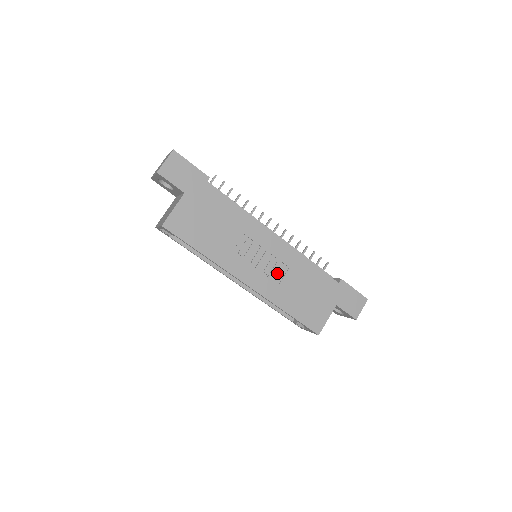
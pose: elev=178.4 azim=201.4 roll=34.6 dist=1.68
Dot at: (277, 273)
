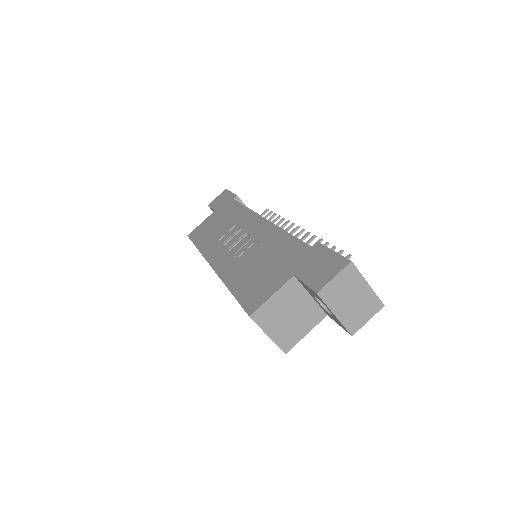
Dot at: (245, 252)
